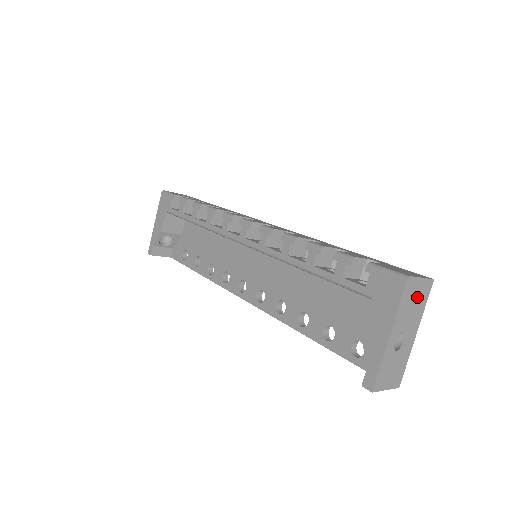
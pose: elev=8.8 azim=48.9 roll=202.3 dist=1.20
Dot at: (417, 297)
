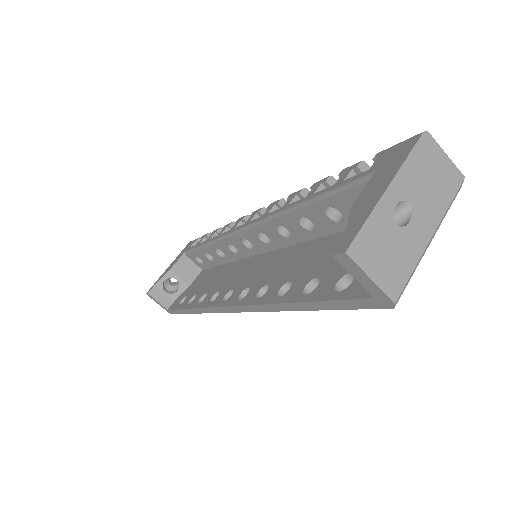
Dot at: (437, 175)
